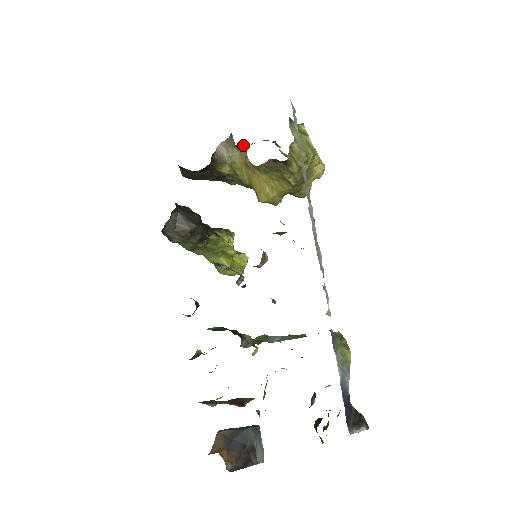
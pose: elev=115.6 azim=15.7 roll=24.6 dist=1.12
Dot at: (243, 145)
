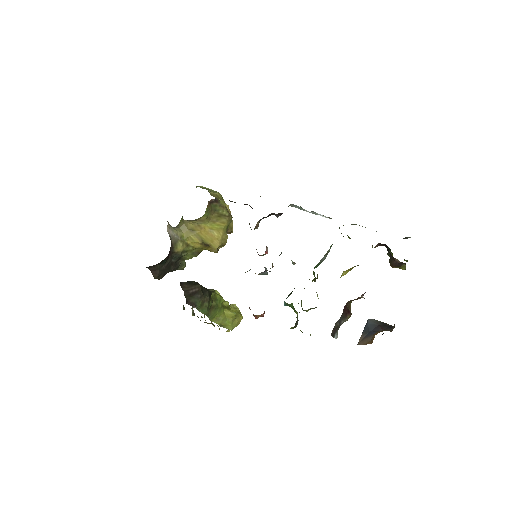
Dot at: occluded
